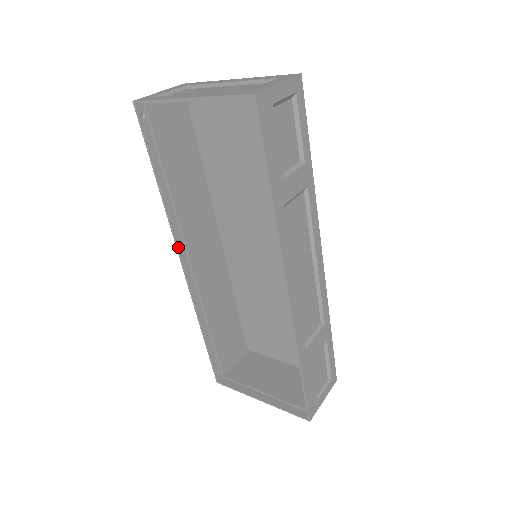
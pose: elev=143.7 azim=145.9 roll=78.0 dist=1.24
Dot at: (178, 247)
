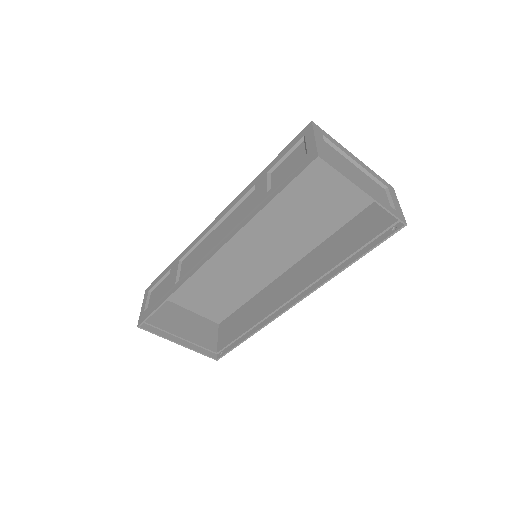
Dot at: occluded
